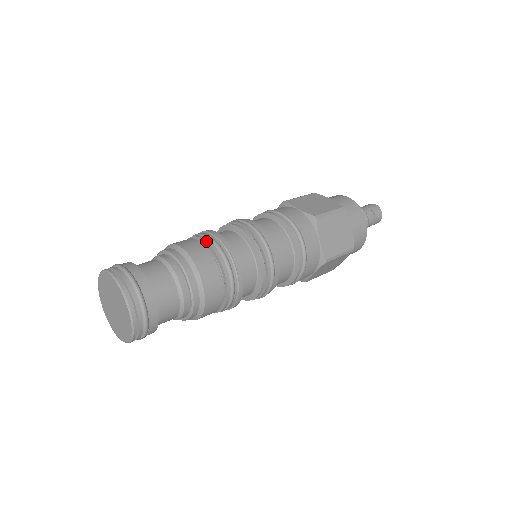
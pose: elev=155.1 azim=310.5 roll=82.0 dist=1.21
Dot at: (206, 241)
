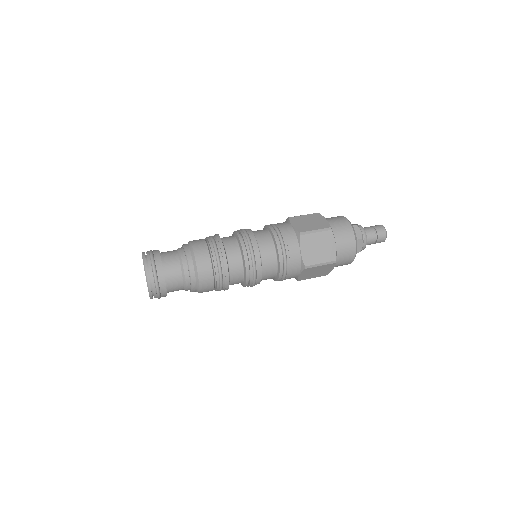
Dot at: (215, 268)
